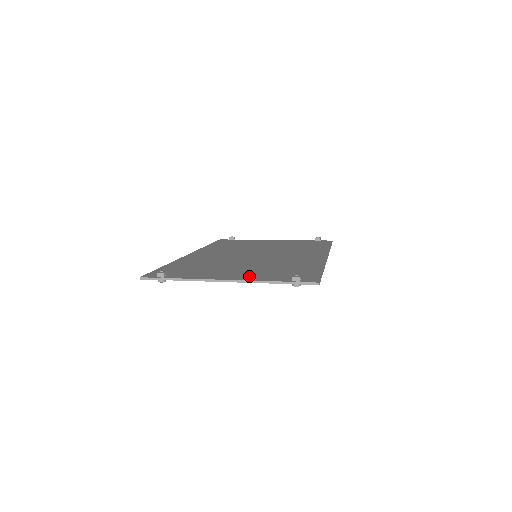
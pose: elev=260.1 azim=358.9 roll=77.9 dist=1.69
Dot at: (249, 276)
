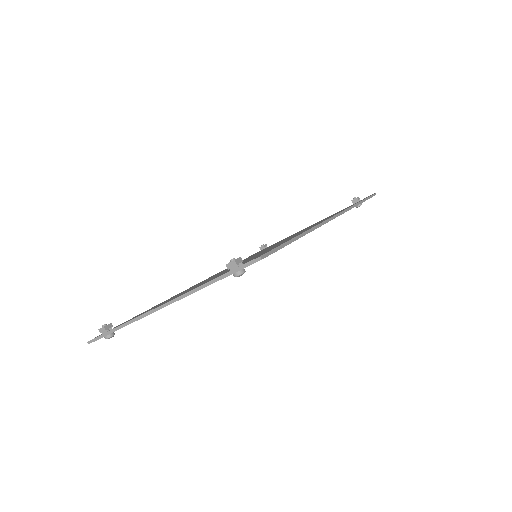
Dot at: occluded
